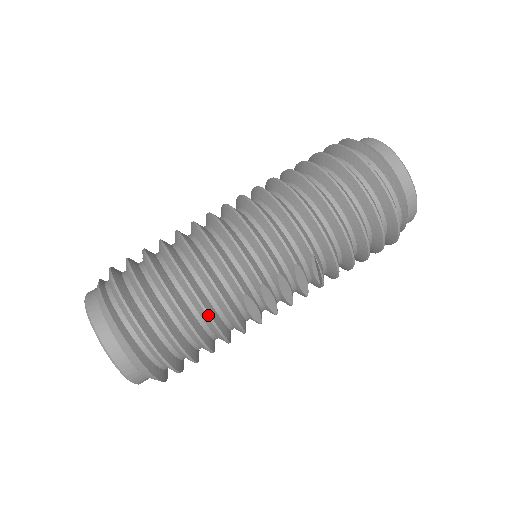
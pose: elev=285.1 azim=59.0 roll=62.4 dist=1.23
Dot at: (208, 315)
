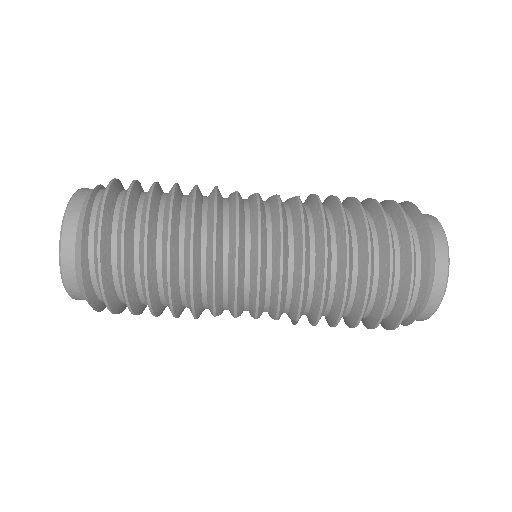
Dot at: (173, 314)
